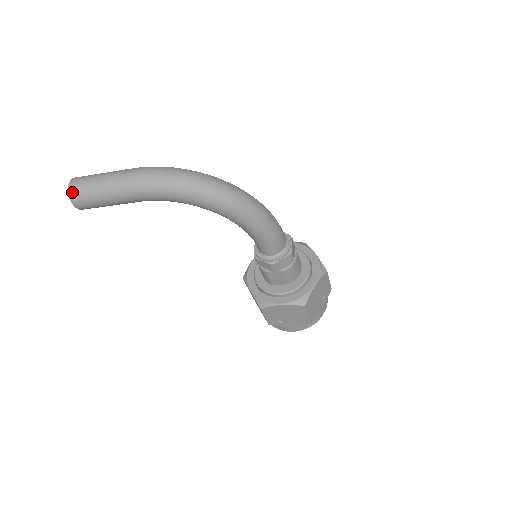
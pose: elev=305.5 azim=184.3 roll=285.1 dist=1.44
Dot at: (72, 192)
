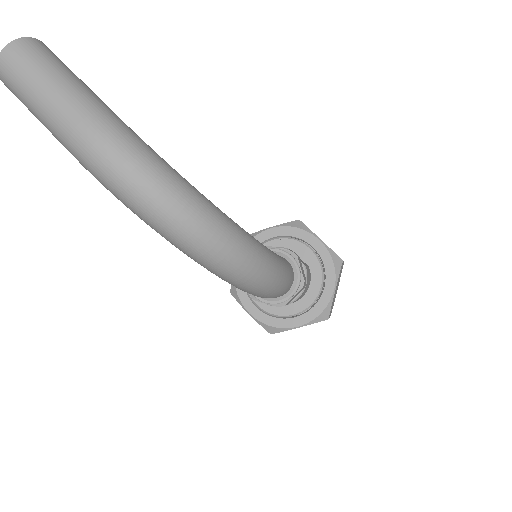
Dot at: (1, 72)
